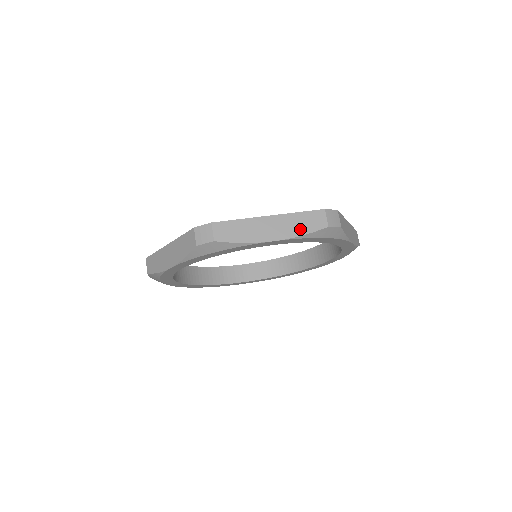
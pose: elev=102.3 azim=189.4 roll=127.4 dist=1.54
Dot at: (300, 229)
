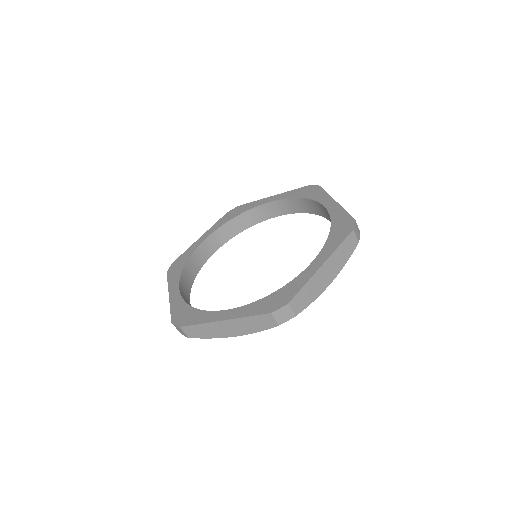
Dot at: (253, 328)
